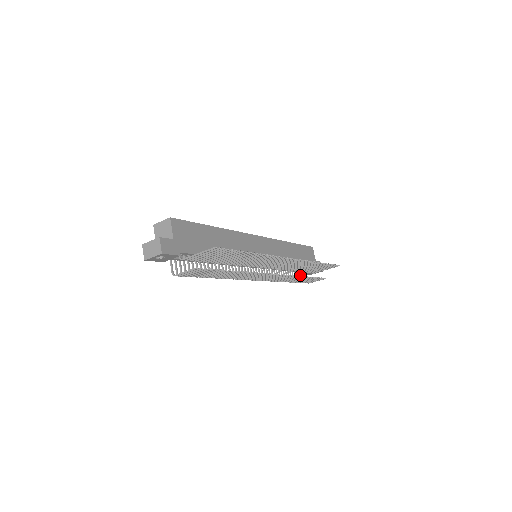
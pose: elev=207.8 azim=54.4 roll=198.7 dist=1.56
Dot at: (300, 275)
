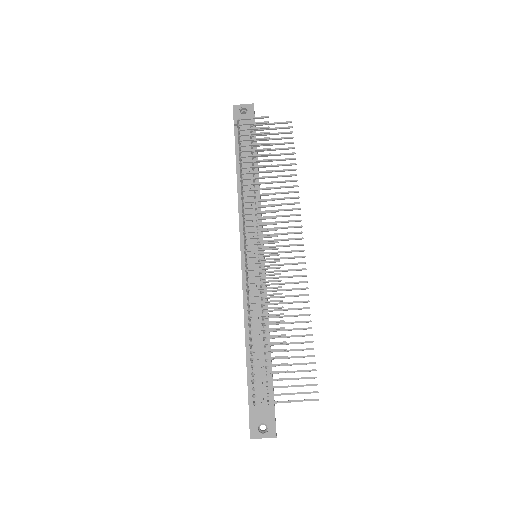
Dot at: (252, 387)
